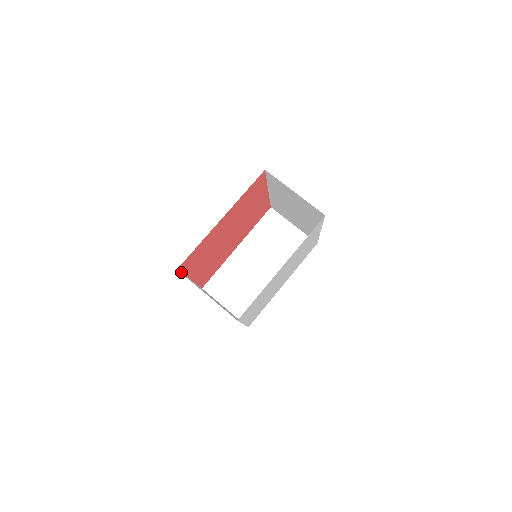
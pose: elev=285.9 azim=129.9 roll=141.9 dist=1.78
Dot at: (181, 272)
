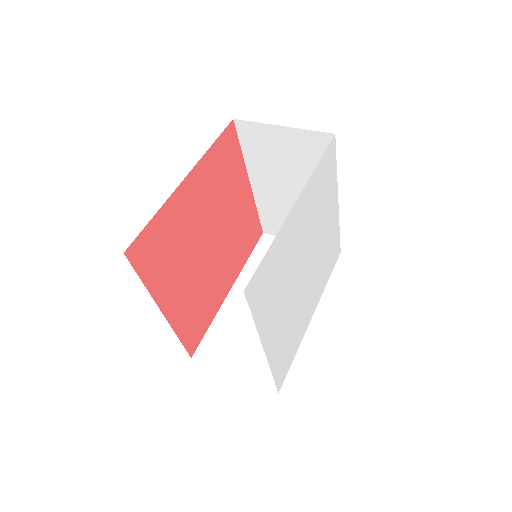
Dot at: (136, 272)
